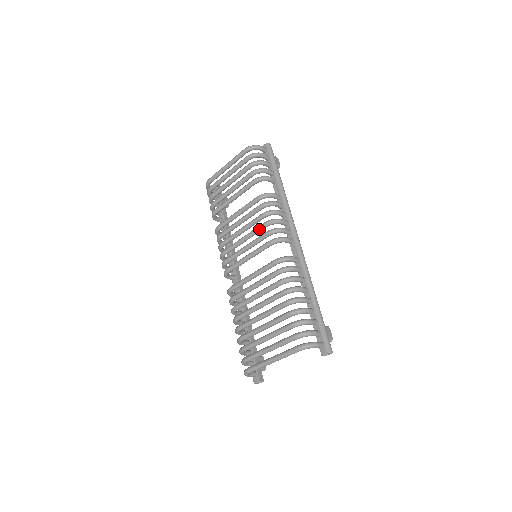
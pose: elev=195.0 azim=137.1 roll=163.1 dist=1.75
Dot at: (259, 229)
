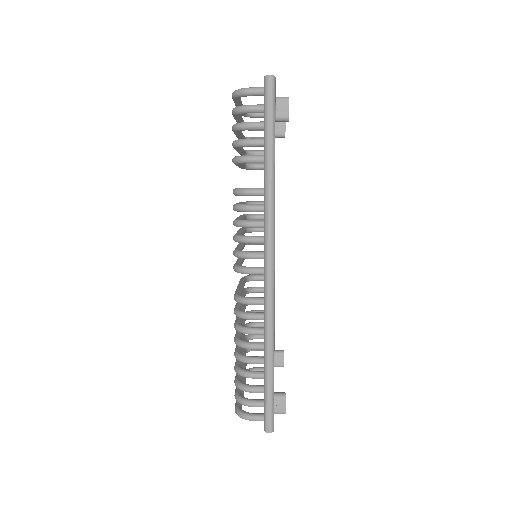
Dot at: occluded
